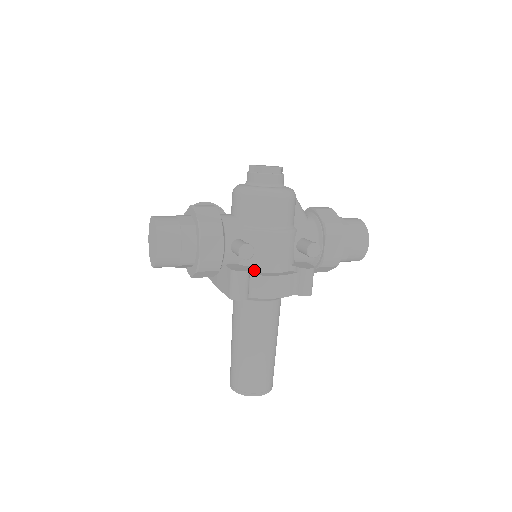
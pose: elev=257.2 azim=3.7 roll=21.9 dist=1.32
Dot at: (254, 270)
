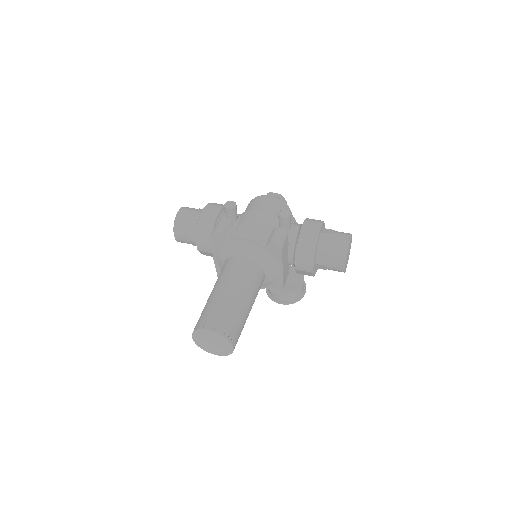
Dot at: occluded
